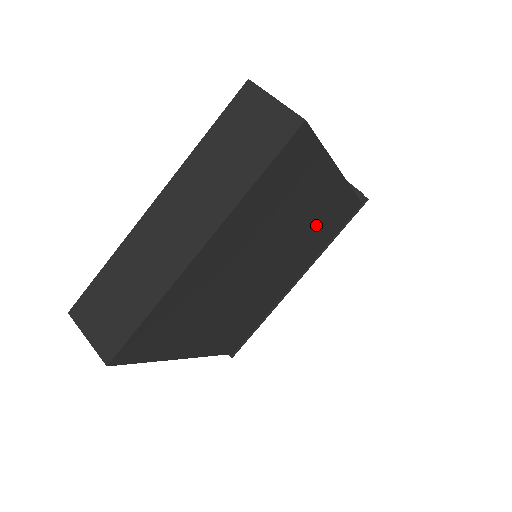
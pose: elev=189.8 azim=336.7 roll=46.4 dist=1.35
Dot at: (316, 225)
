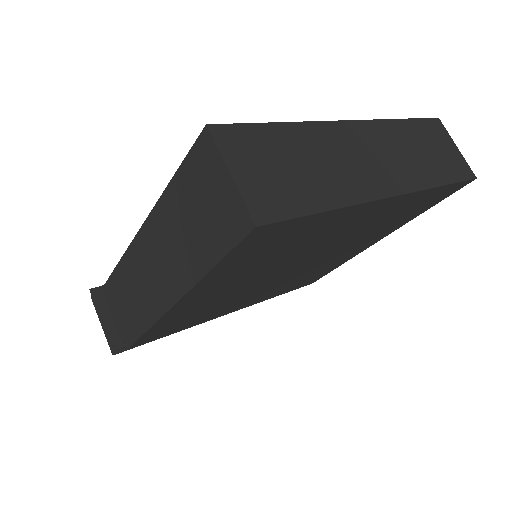
Dot at: (320, 268)
